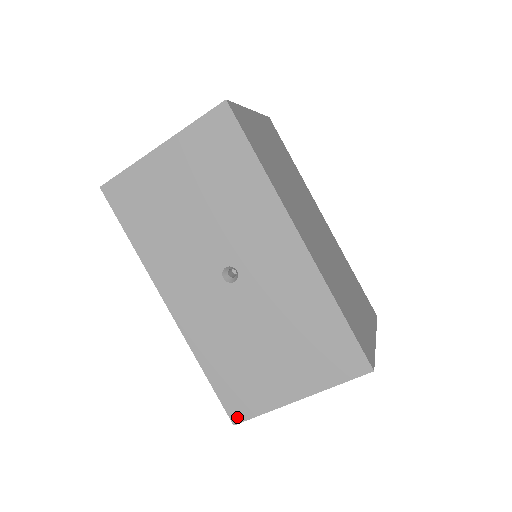
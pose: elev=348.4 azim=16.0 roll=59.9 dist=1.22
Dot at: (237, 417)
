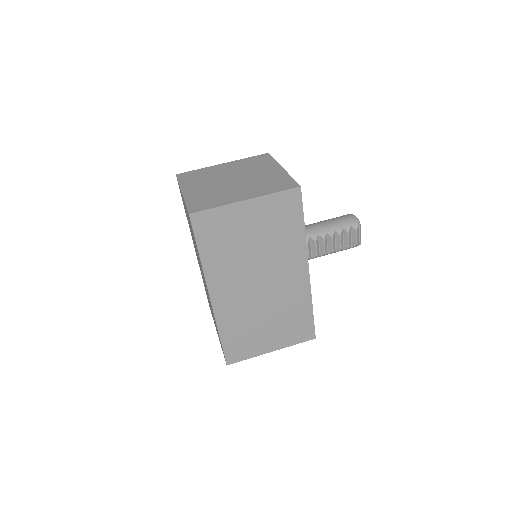
Dot at: occluded
